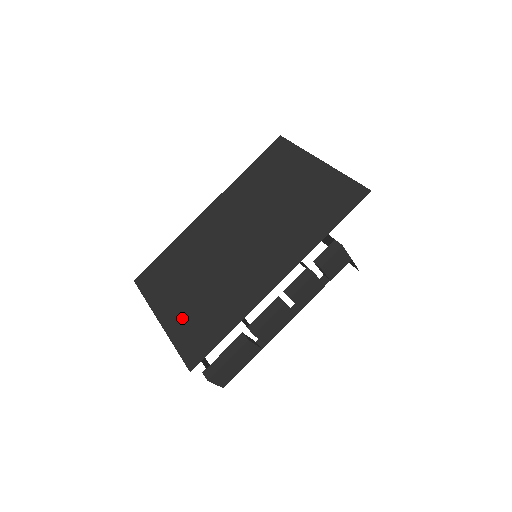
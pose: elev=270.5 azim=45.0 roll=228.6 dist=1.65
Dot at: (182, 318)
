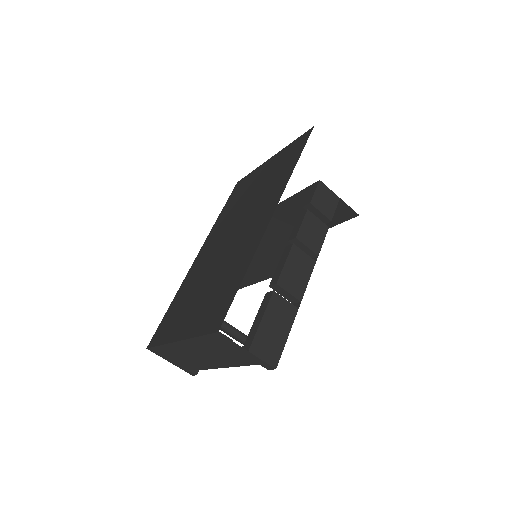
Dot at: (198, 316)
